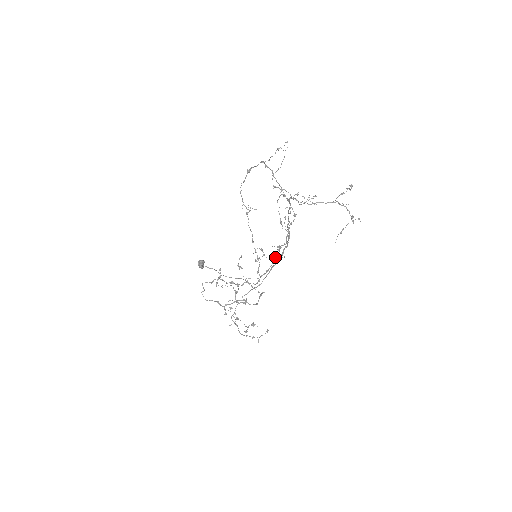
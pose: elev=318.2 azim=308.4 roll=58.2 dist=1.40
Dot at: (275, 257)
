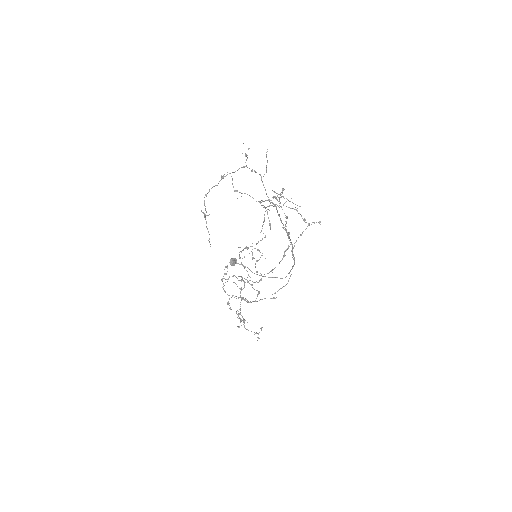
Dot at: (282, 258)
